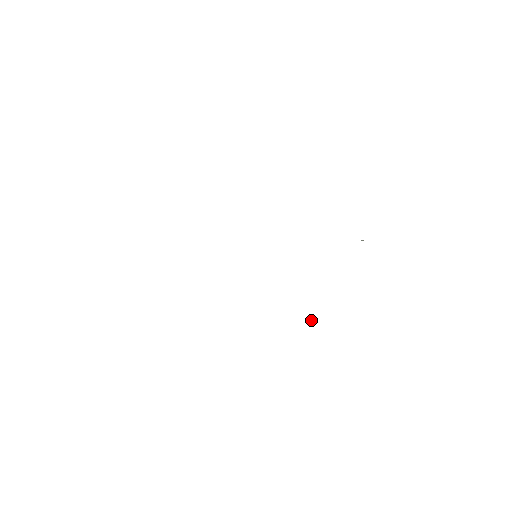
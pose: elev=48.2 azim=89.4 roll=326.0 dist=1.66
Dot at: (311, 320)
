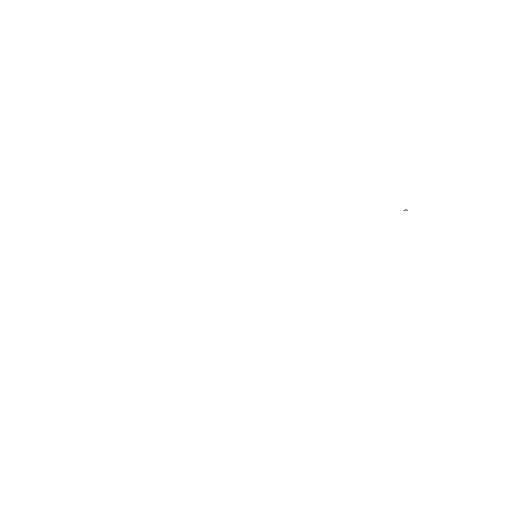
Dot at: occluded
